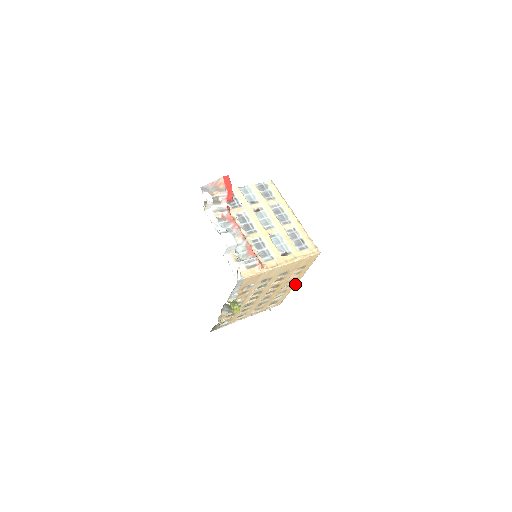
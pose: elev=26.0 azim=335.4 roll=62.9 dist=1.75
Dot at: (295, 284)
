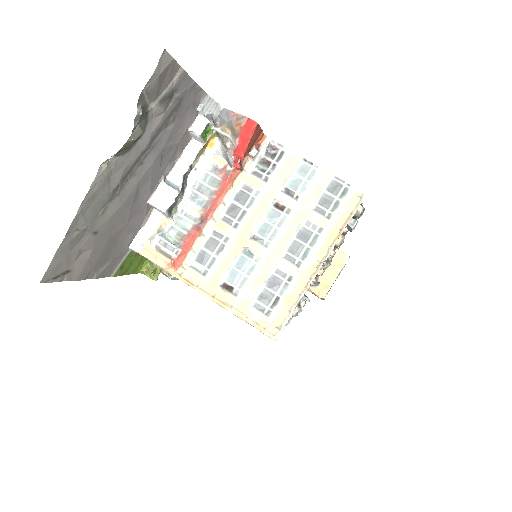
Dot at: occluded
